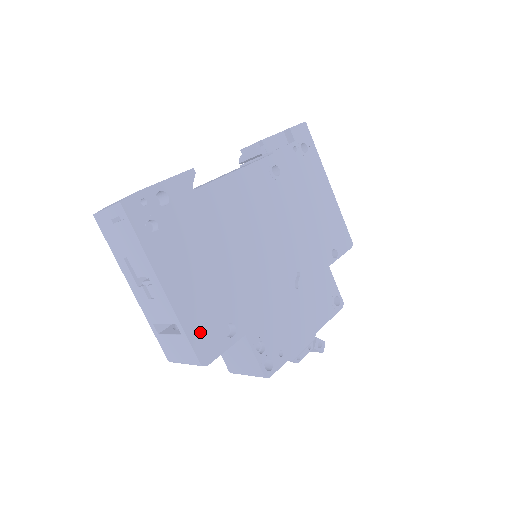
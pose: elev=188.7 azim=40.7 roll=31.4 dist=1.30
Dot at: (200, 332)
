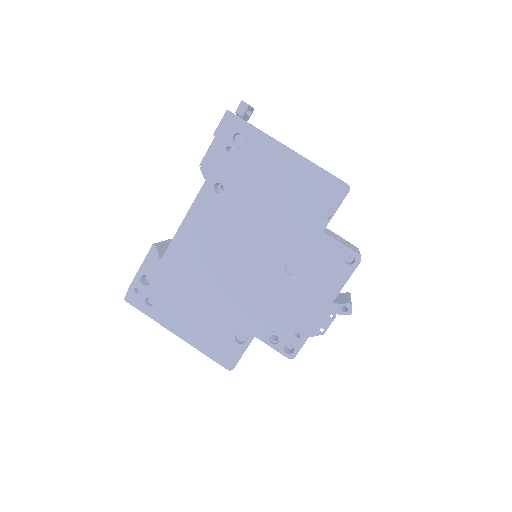
Dot at: (216, 350)
